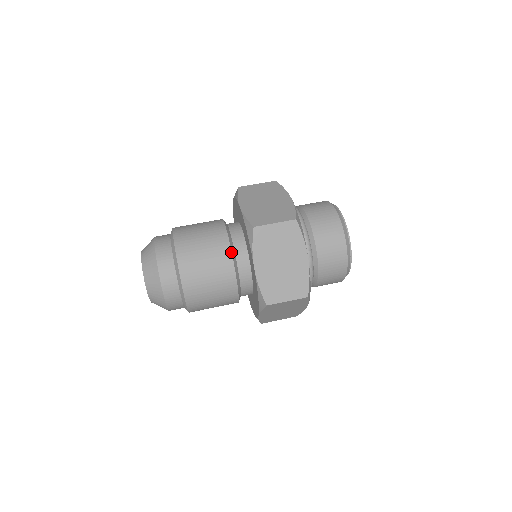
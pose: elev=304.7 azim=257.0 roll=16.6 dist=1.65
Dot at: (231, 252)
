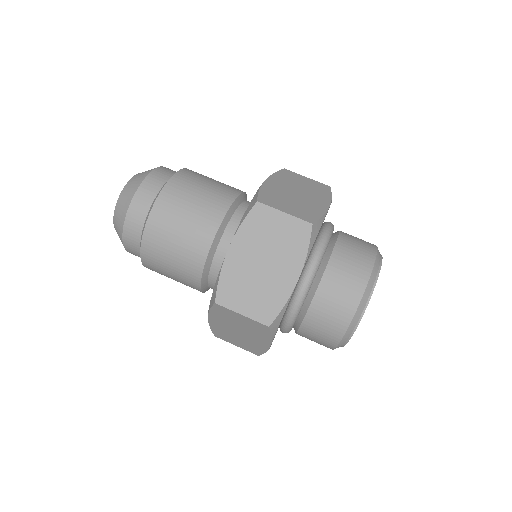
Dot at: (221, 221)
